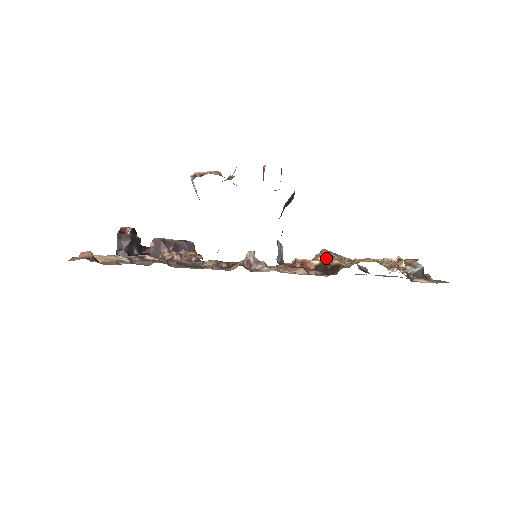
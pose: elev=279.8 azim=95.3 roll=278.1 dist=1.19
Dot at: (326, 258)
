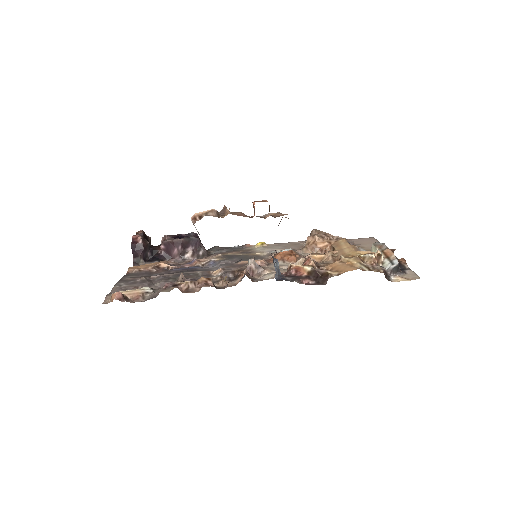
Dot at: (317, 241)
